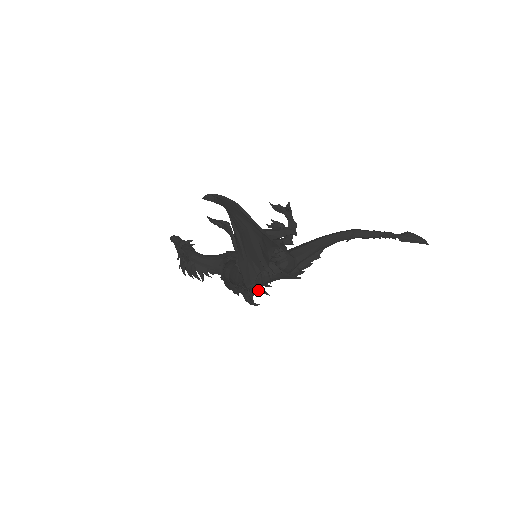
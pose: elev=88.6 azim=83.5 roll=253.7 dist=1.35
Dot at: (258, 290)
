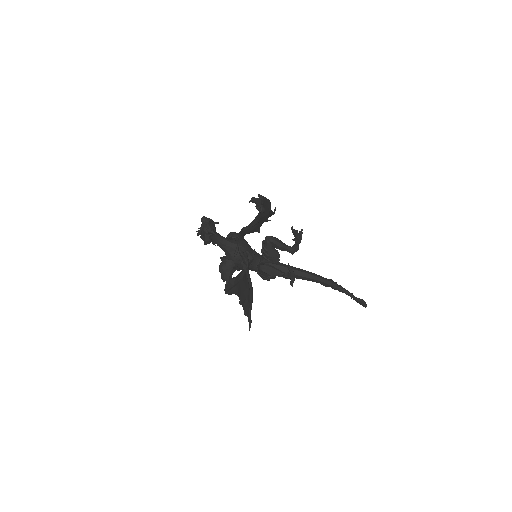
Dot at: (230, 294)
